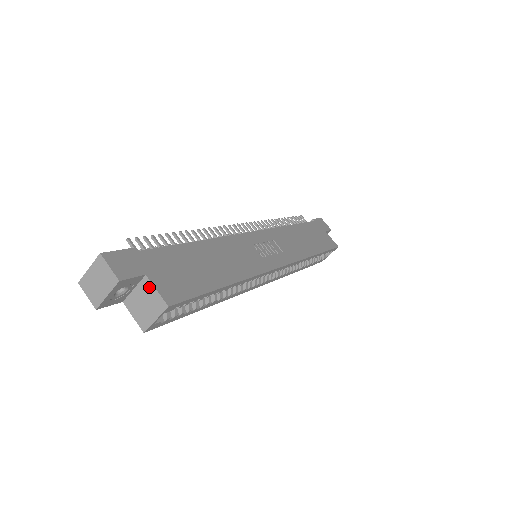
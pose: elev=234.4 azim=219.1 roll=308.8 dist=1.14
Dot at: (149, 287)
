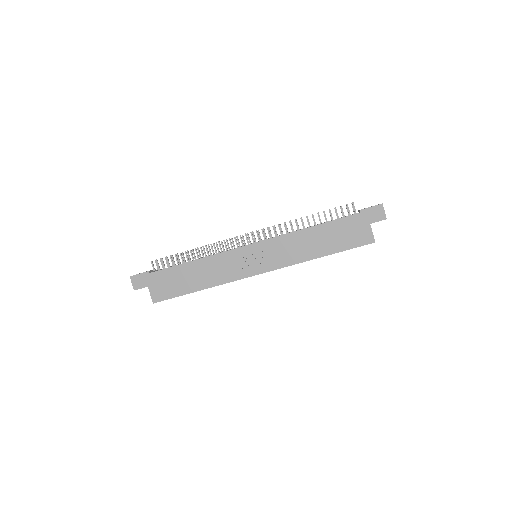
Dot at: (150, 291)
